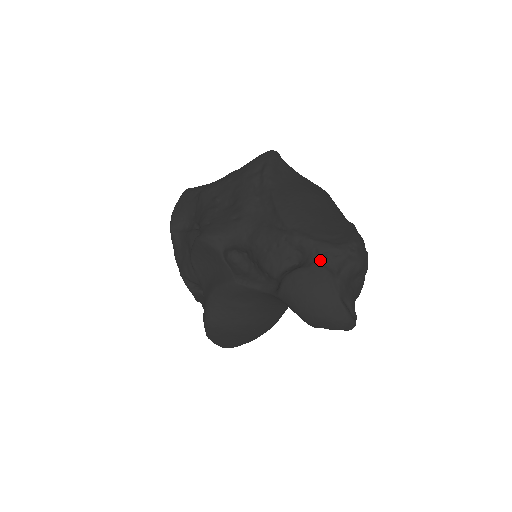
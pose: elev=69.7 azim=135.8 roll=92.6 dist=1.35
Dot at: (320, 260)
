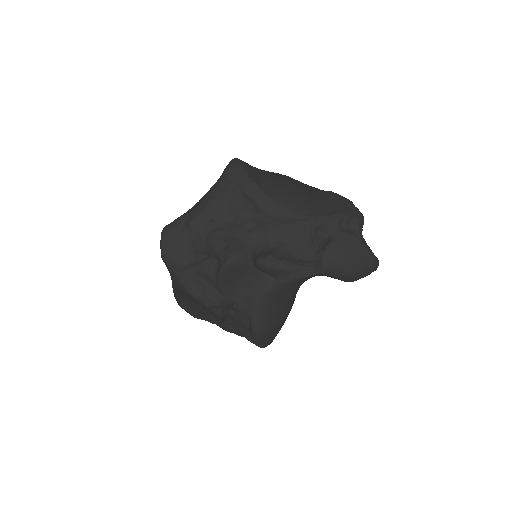
Dot at: (340, 229)
